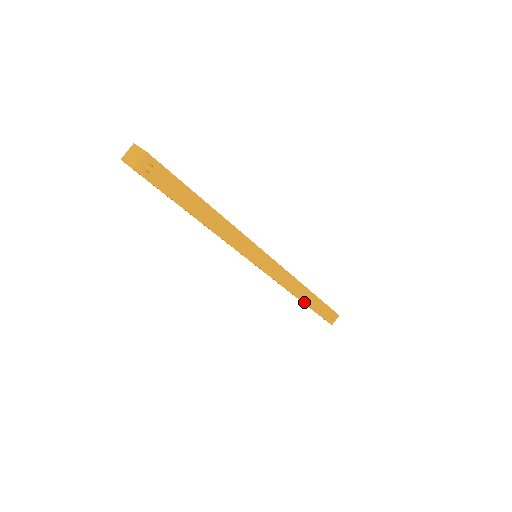
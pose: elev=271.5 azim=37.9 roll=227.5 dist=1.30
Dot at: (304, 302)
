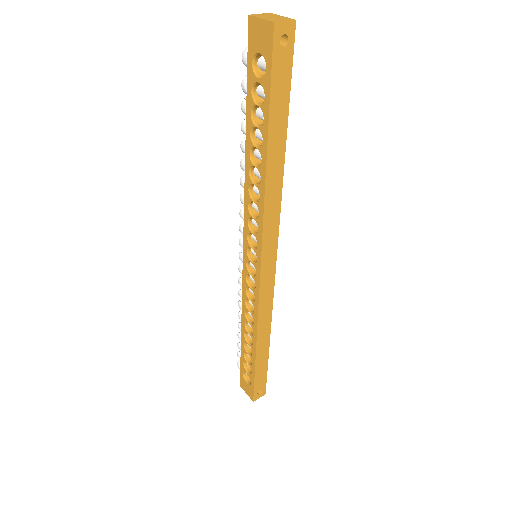
Dot at: (257, 349)
